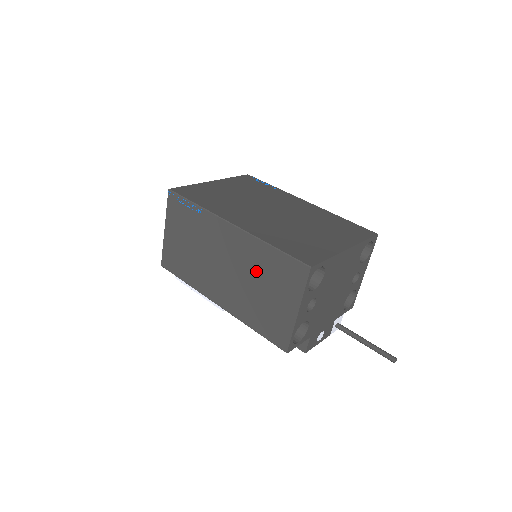
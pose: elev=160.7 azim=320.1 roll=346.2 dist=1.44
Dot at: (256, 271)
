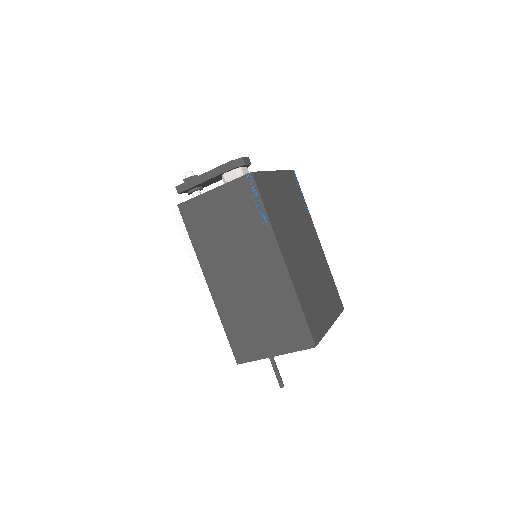
Dot at: (269, 305)
